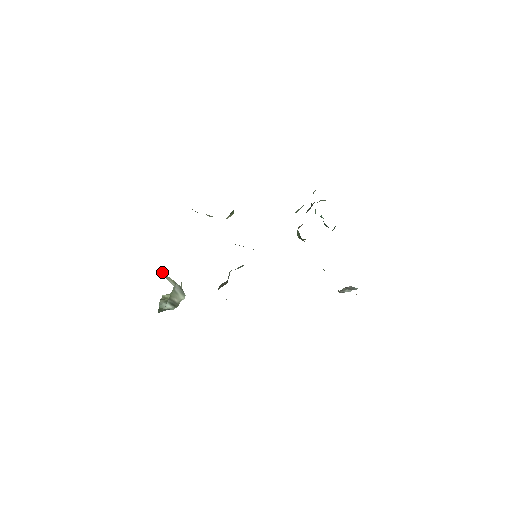
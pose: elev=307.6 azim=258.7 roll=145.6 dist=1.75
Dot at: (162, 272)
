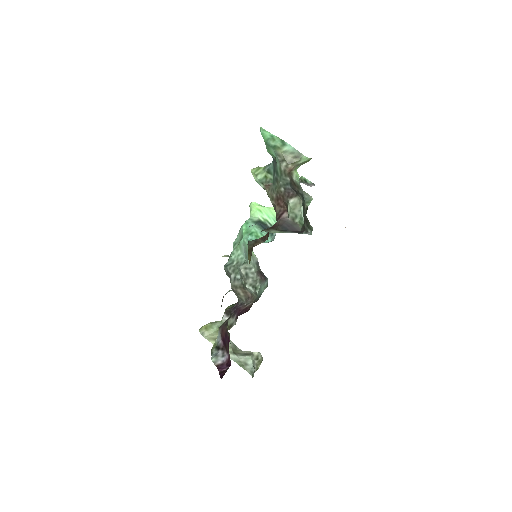
Dot at: occluded
